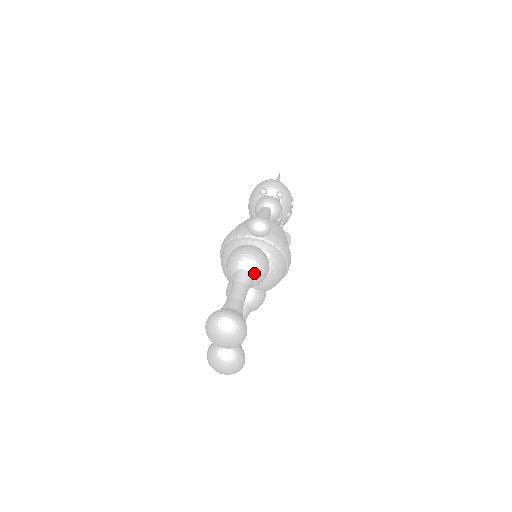
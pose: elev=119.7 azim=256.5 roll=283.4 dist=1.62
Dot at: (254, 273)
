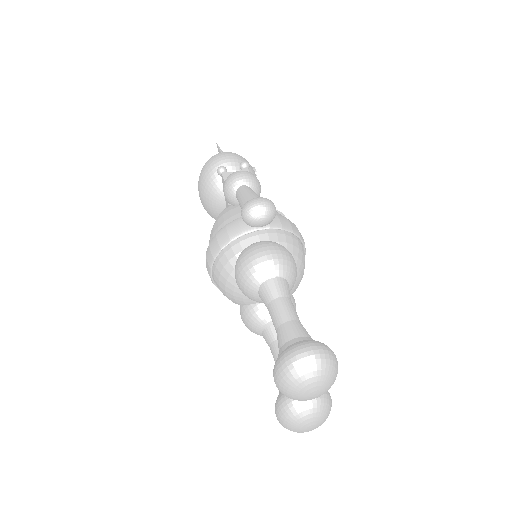
Dot at: (286, 276)
